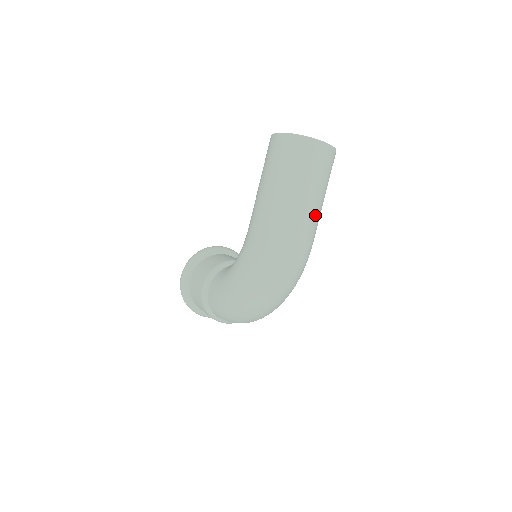
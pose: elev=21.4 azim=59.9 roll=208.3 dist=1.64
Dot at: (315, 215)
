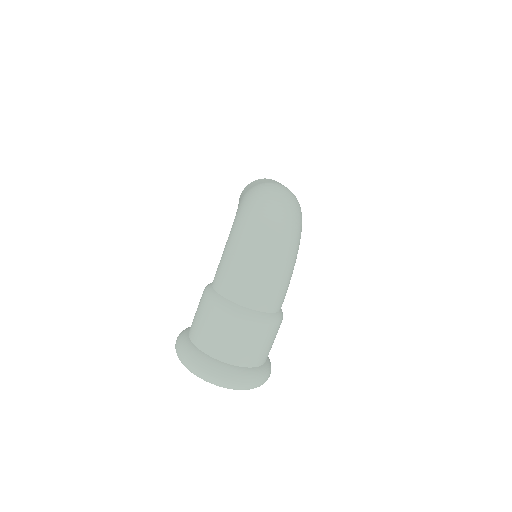
Dot at: occluded
